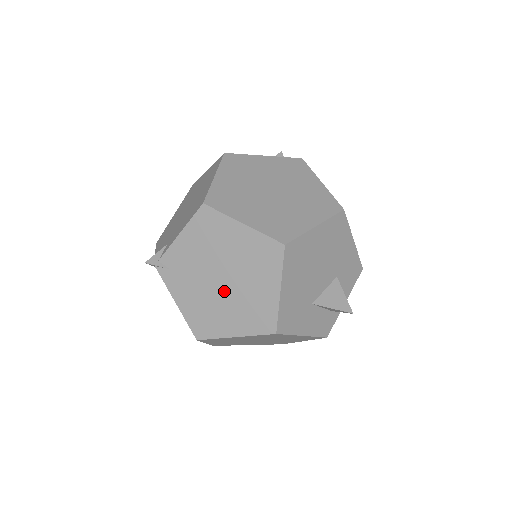
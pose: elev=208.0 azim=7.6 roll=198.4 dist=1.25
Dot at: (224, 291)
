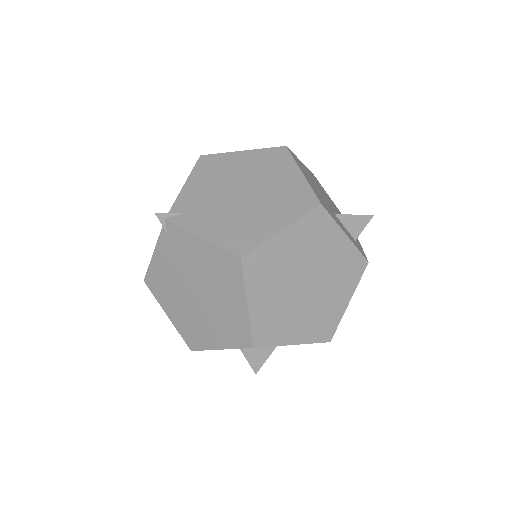
Dot at: (250, 200)
